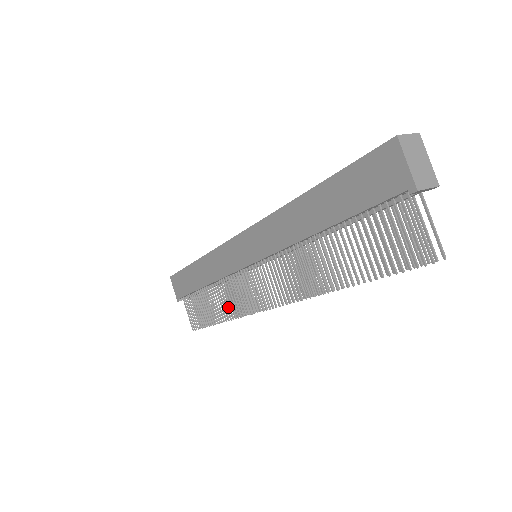
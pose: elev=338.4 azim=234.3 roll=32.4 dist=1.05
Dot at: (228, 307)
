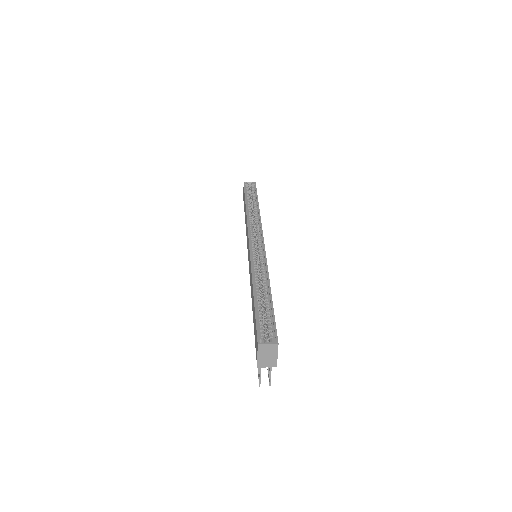
Dot at: occluded
